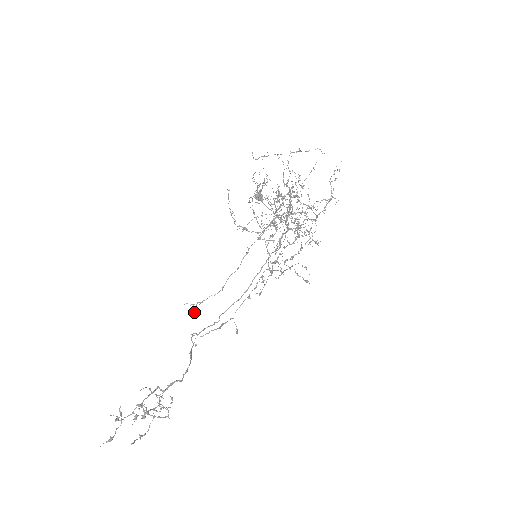
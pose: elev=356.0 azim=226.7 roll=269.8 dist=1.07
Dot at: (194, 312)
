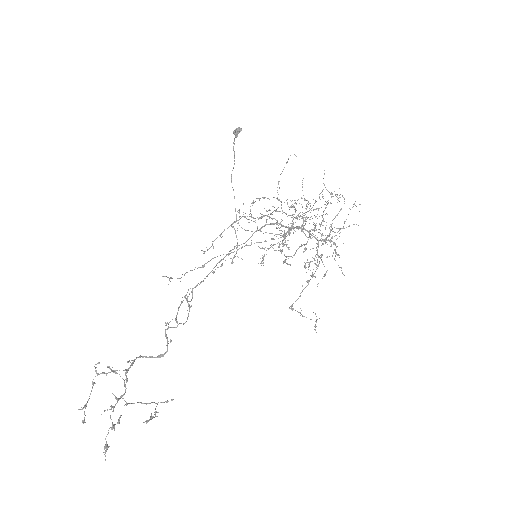
Dot at: occluded
